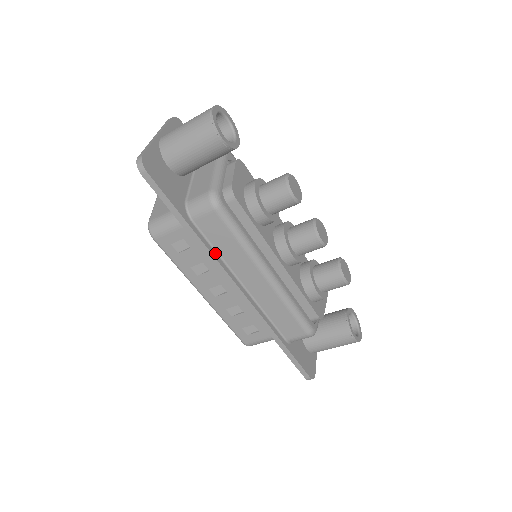
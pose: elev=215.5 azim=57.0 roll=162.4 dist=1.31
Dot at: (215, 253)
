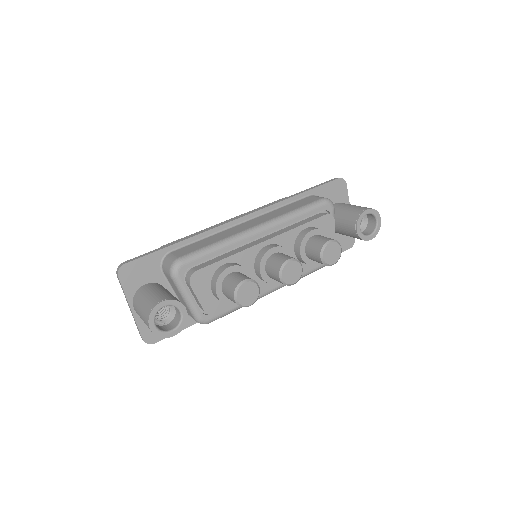
Dot at: occluded
